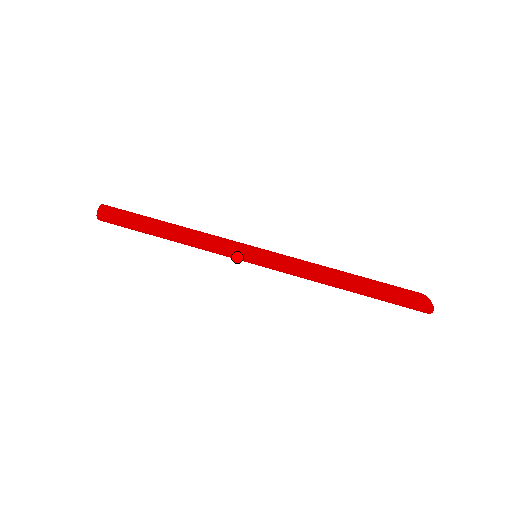
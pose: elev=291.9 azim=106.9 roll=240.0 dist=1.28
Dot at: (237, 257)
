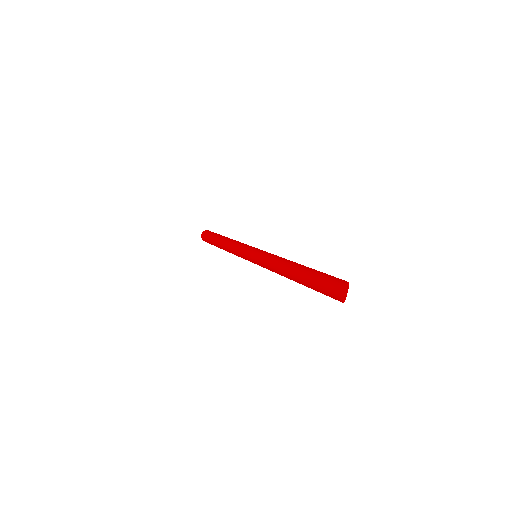
Dot at: (243, 253)
